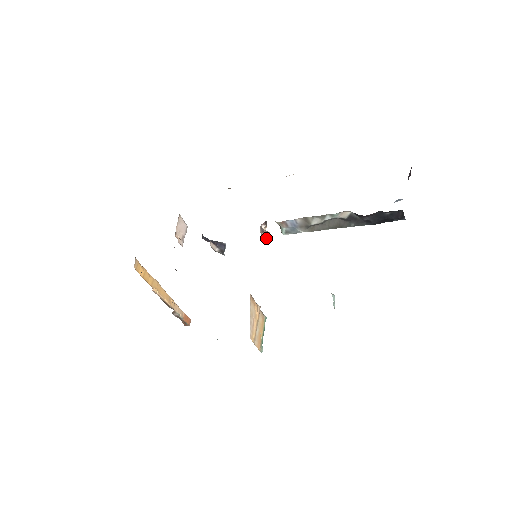
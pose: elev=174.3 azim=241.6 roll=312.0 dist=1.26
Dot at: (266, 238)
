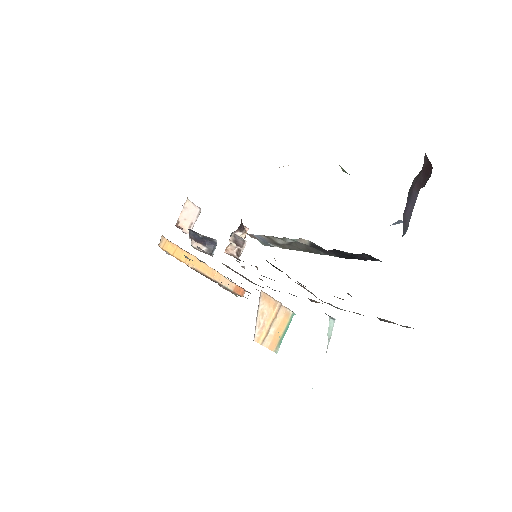
Dot at: (236, 249)
